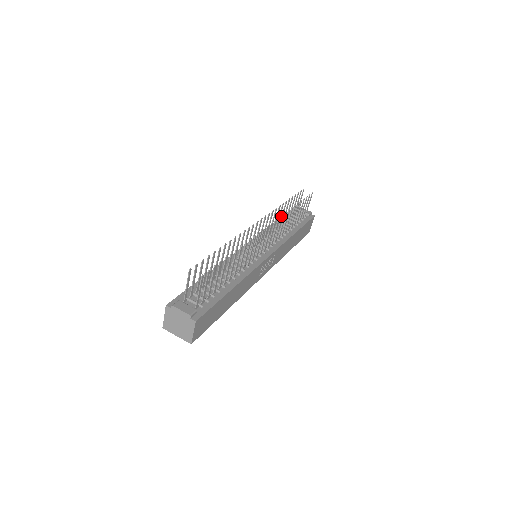
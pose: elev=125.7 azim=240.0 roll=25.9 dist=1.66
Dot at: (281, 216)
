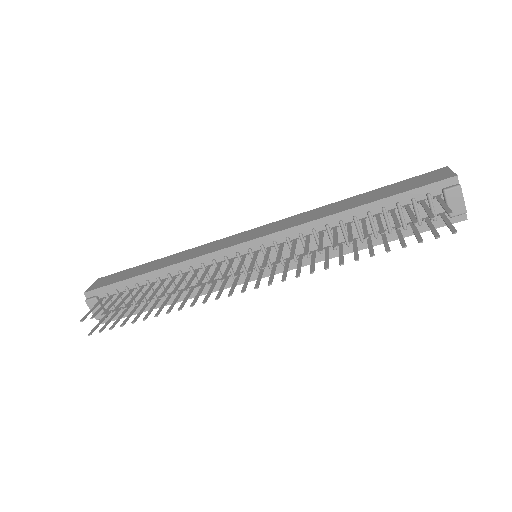
Dot at: occluded
